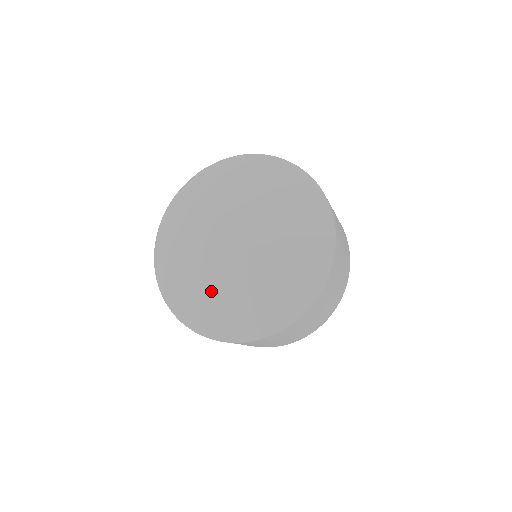
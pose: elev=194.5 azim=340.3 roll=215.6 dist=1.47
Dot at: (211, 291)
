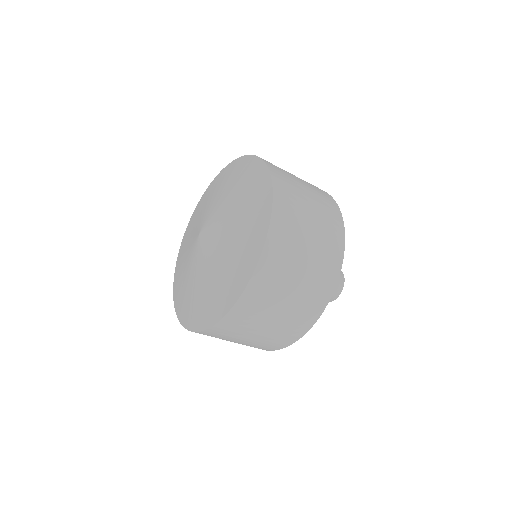
Dot at: (214, 275)
